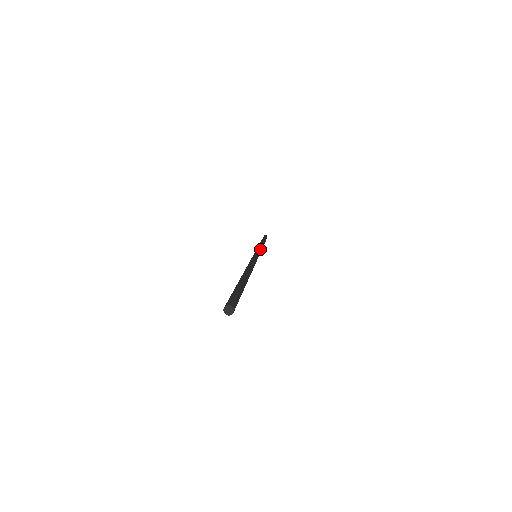
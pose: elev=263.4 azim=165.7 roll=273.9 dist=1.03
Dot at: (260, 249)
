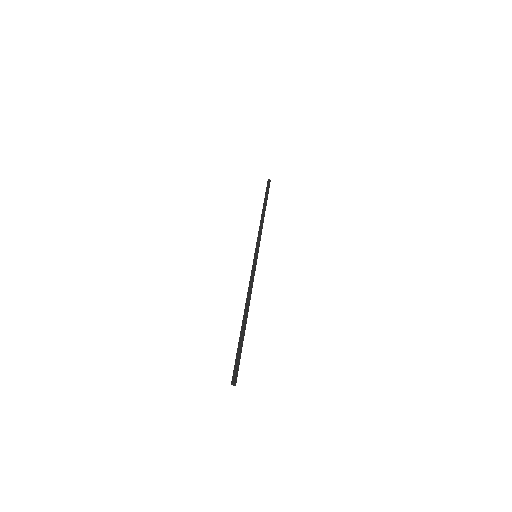
Dot at: occluded
